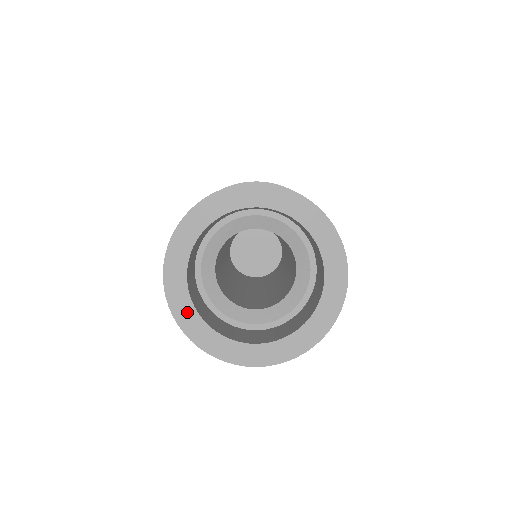
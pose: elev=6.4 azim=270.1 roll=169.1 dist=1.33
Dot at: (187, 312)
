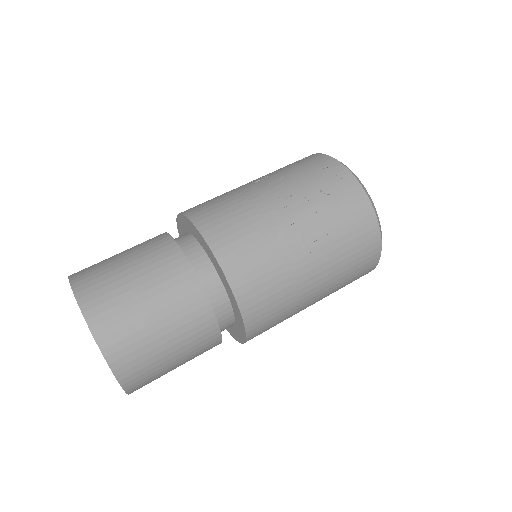
Dot at: occluded
